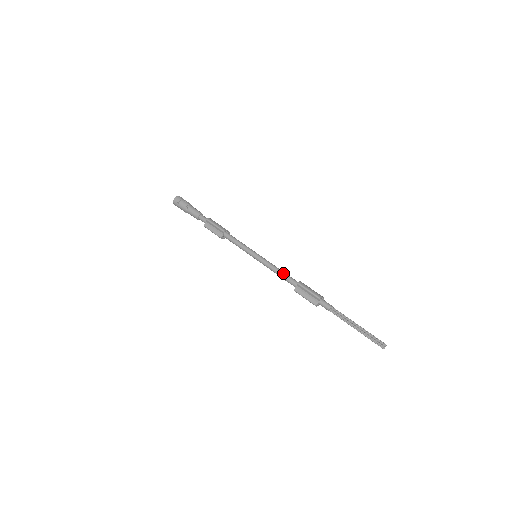
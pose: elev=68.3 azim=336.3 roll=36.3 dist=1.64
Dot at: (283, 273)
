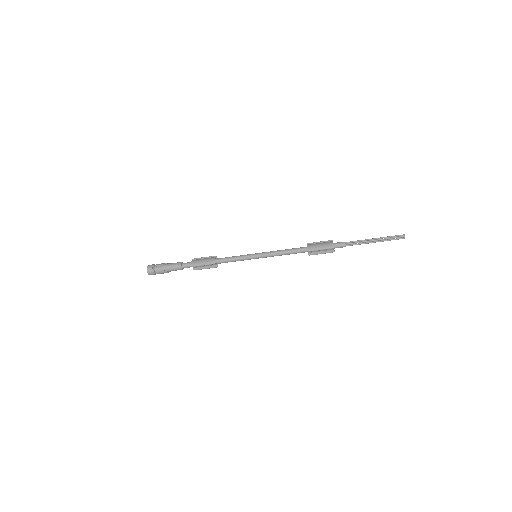
Dot at: (289, 252)
